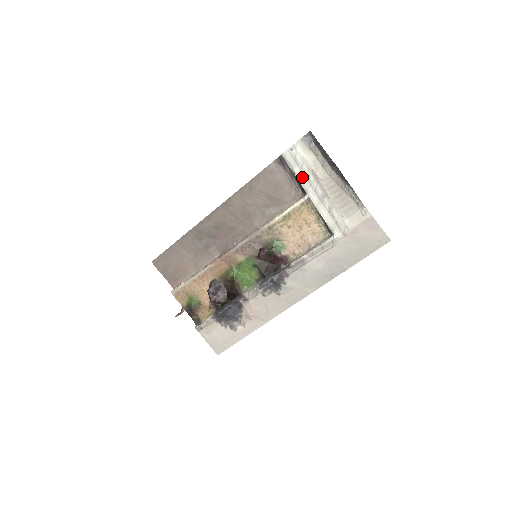
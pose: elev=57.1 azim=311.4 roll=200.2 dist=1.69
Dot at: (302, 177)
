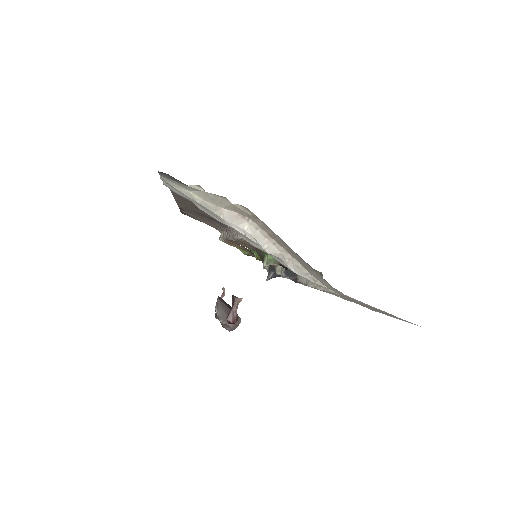
Dot at: (217, 219)
